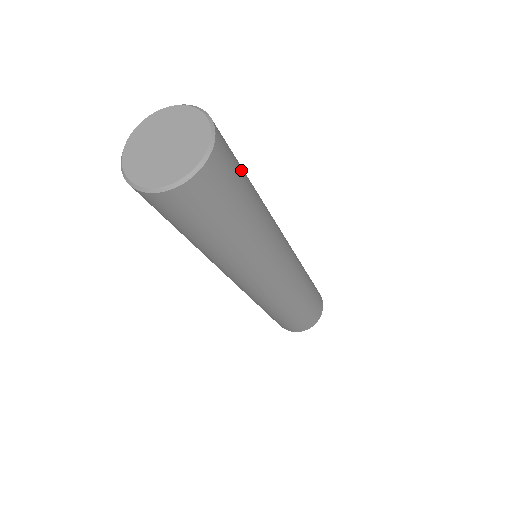
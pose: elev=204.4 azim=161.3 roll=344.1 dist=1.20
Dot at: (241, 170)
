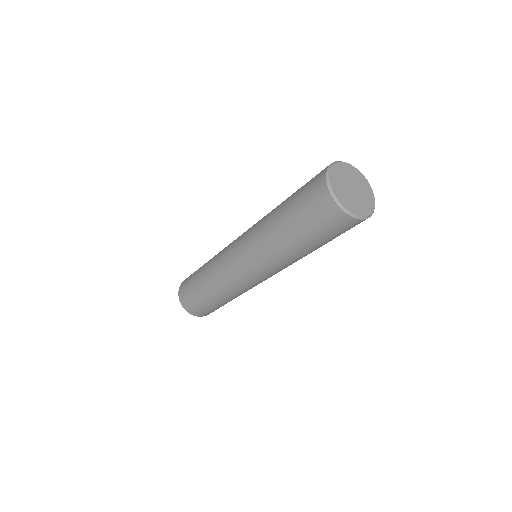
Dot at: occluded
